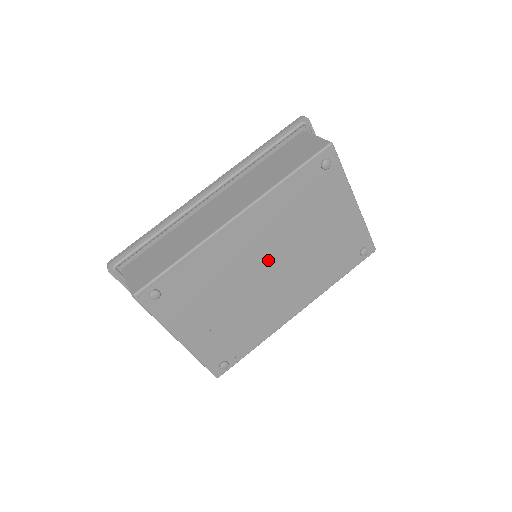
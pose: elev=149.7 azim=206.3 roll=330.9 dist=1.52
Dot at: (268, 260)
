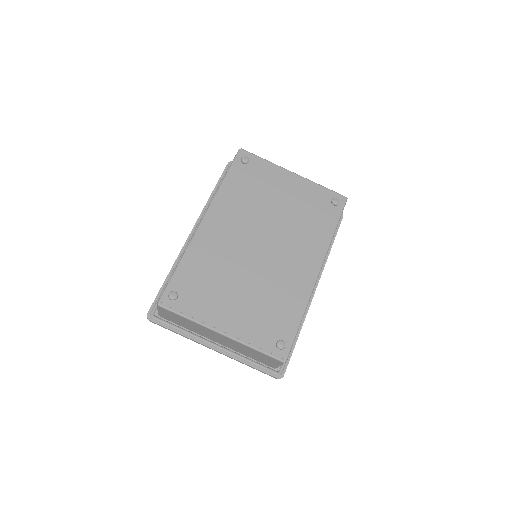
Dot at: (253, 239)
